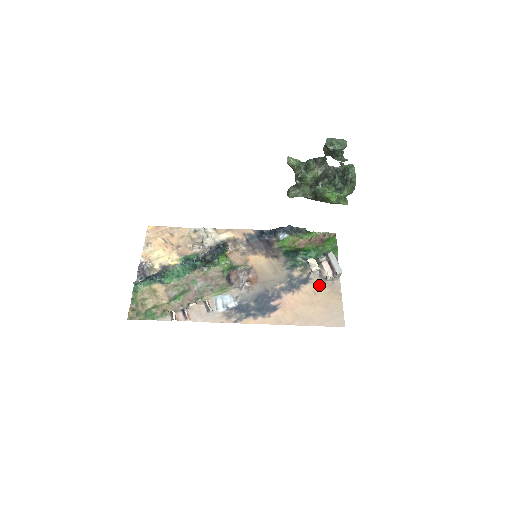
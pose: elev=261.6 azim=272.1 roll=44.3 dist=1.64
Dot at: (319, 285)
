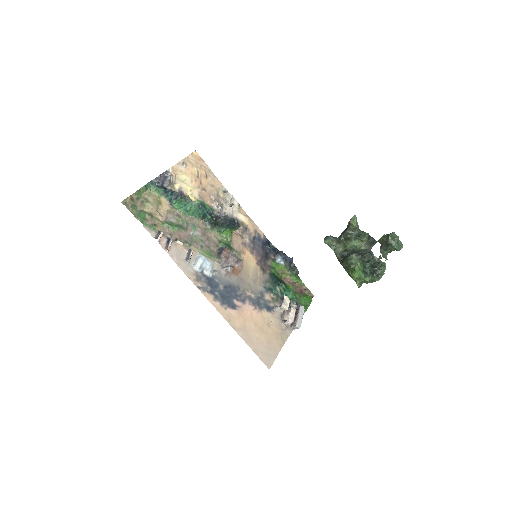
Dot at: (276, 321)
